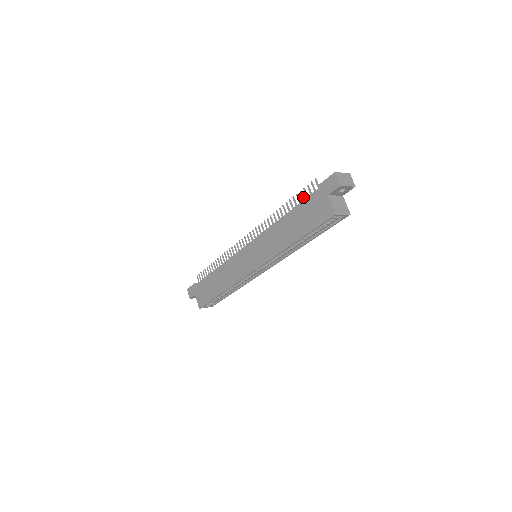
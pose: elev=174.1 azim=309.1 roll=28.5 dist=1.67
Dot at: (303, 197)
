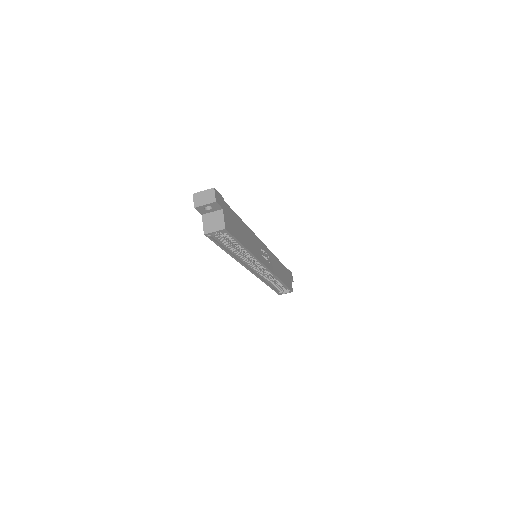
Dot at: occluded
